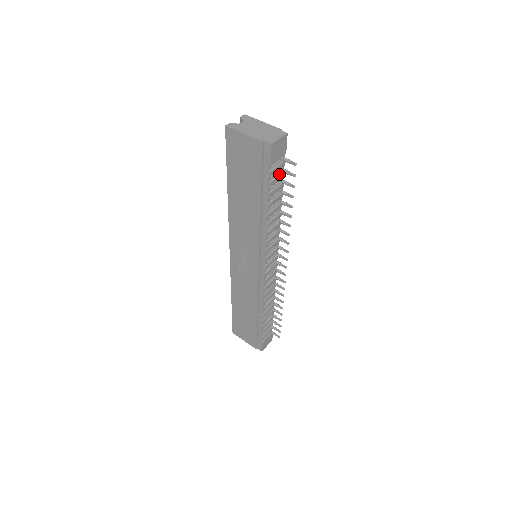
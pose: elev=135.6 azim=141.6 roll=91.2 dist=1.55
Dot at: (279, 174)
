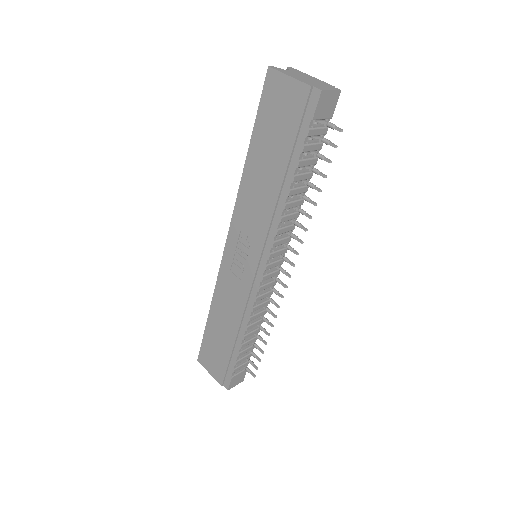
Dot at: (317, 142)
